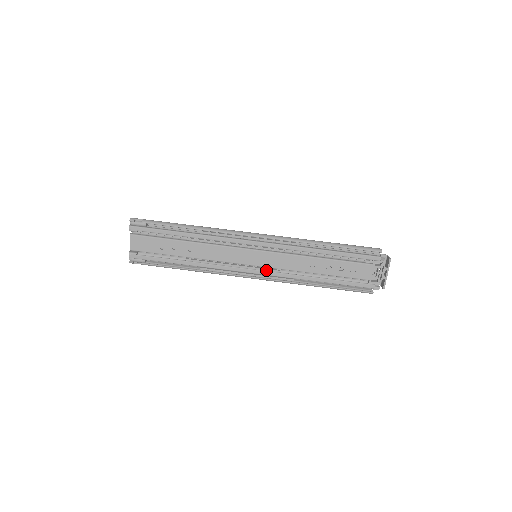
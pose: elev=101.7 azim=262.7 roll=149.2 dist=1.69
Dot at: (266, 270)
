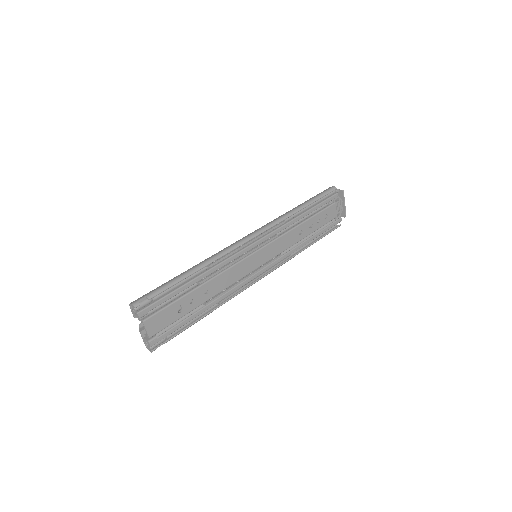
Dot at: (271, 262)
